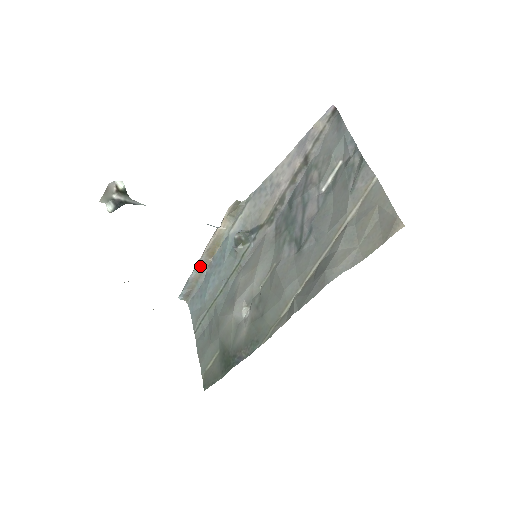
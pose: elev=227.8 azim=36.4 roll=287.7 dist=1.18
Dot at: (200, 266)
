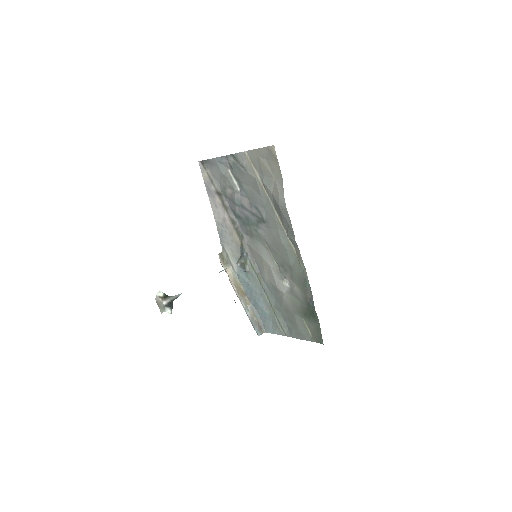
Dot at: (246, 306)
